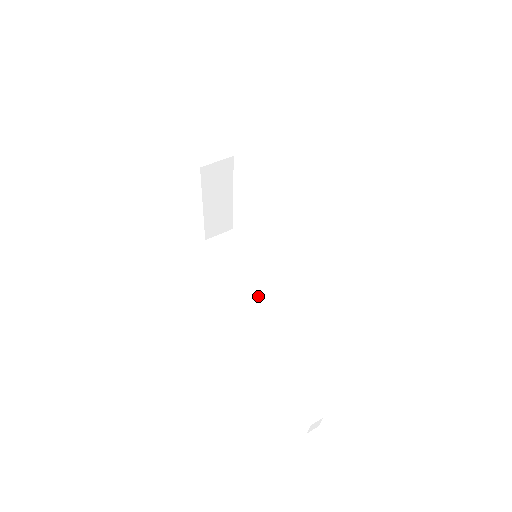
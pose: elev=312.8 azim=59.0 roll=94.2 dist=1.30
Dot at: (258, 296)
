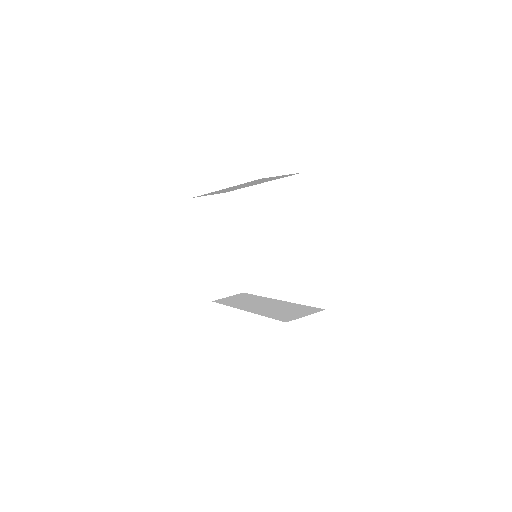
Dot at: (269, 309)
